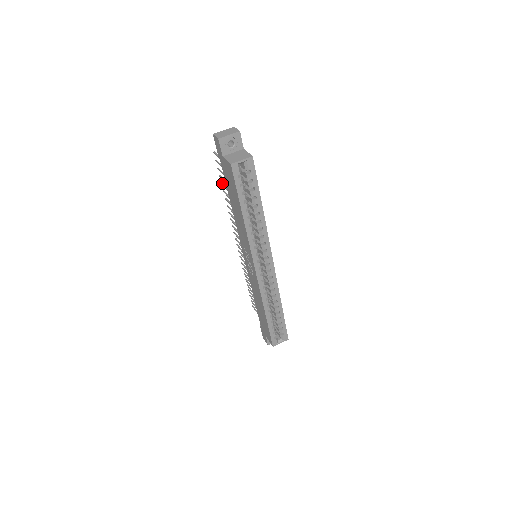
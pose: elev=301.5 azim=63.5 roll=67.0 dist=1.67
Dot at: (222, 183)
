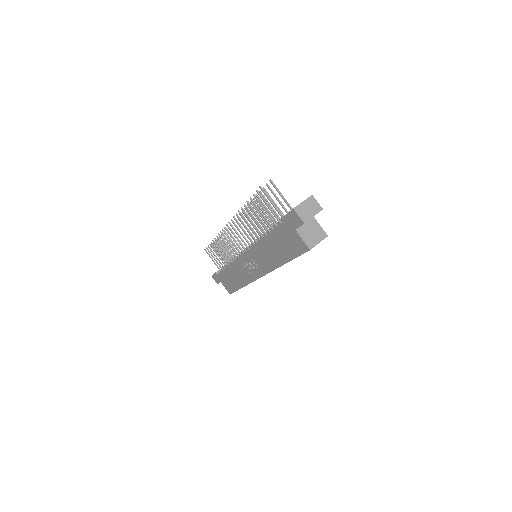
Dot at: occluded
